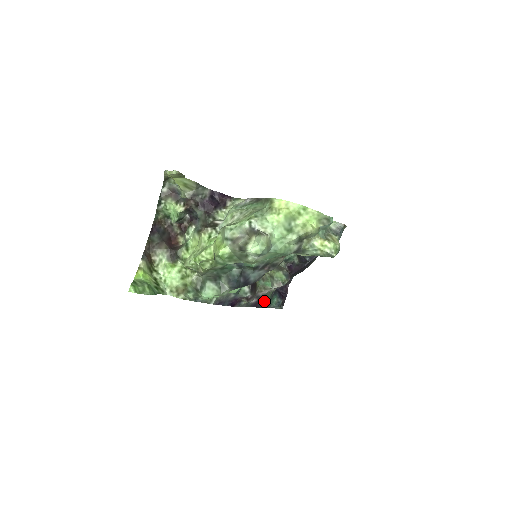
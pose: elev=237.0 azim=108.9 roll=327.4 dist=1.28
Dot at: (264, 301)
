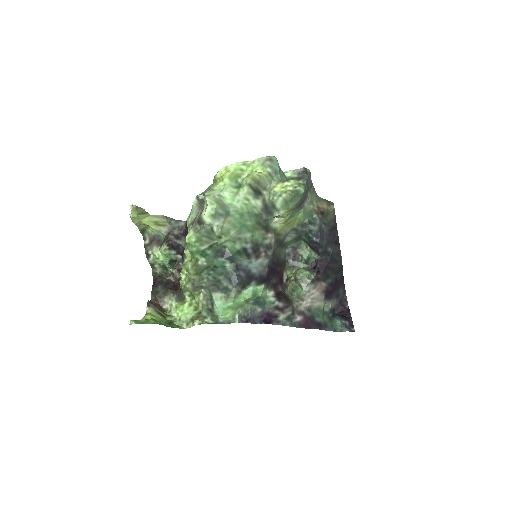
Dot at: (317, 320)
